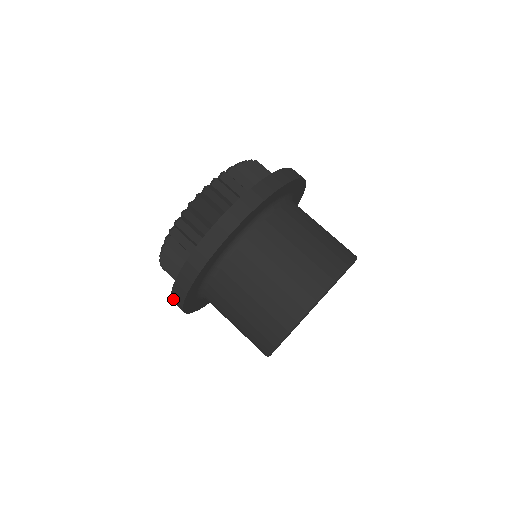
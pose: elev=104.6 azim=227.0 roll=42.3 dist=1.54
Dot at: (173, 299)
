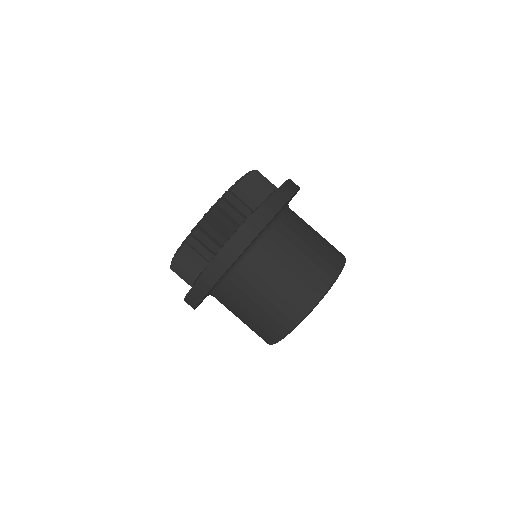
Dot at: (186, 301)
